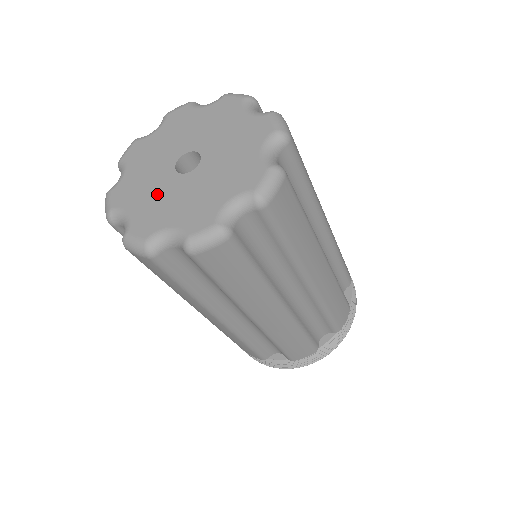
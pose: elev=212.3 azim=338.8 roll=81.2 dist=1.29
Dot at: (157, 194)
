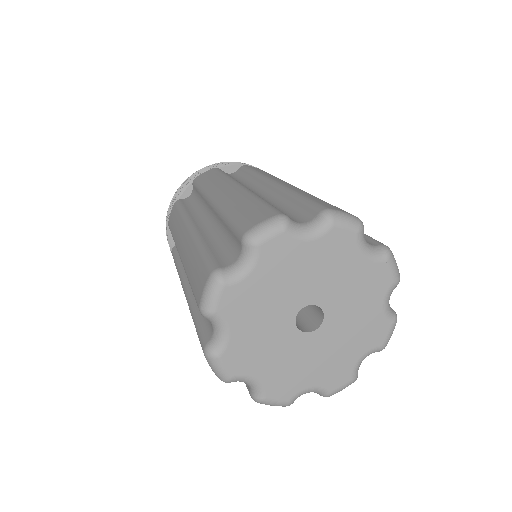
Dot at: (266, 334)
